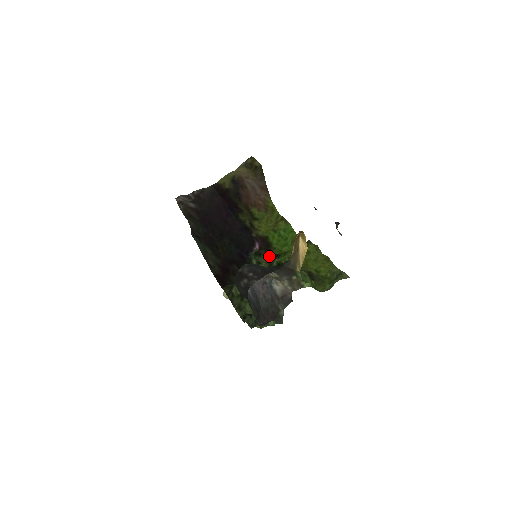
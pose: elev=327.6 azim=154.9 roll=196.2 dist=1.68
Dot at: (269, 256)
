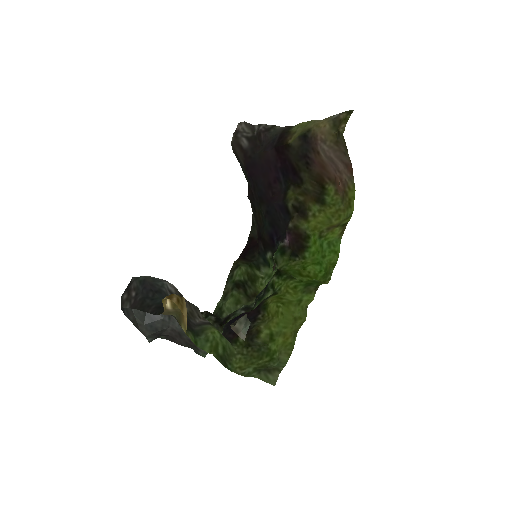
Dot at: (288, 263)
